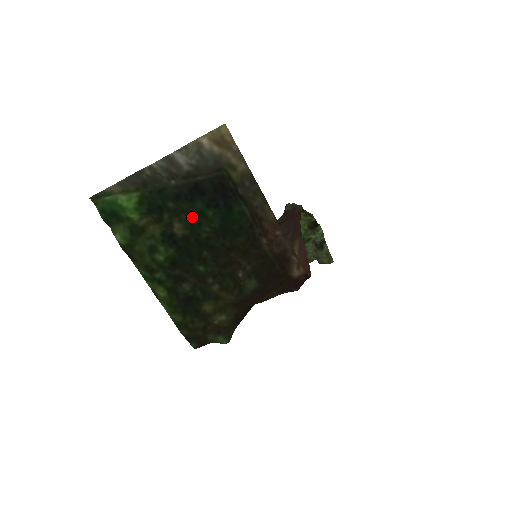
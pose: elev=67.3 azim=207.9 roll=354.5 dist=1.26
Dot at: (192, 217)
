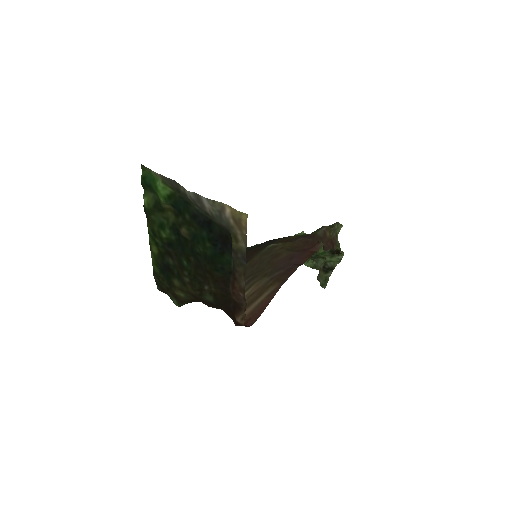
Dot at: (197, 234)
